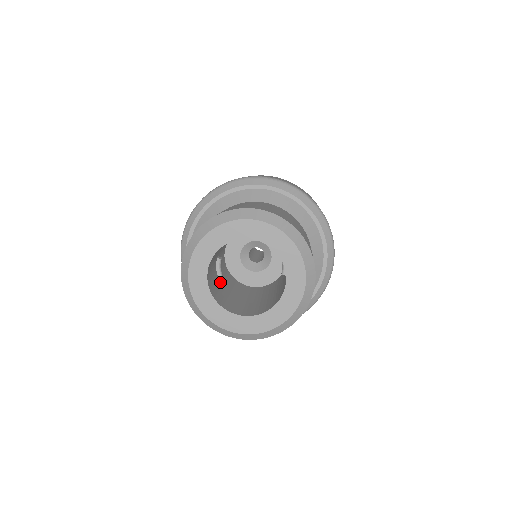
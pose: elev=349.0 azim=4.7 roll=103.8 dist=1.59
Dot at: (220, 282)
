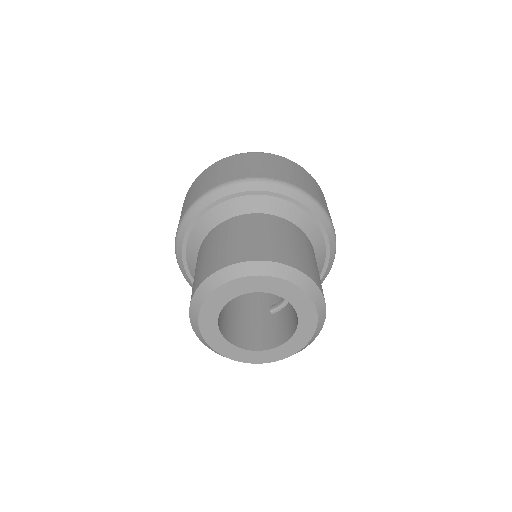
Dot at: occluded
